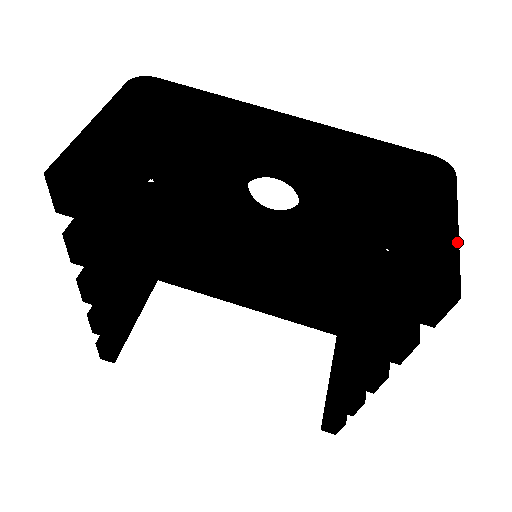
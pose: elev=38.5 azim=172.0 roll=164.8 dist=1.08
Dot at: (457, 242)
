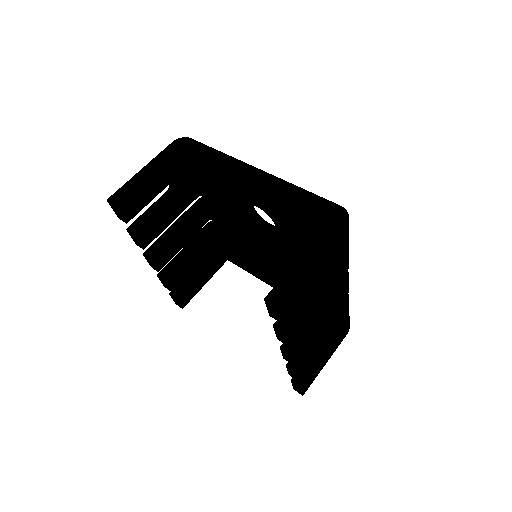
Dot at: (305, 272)
